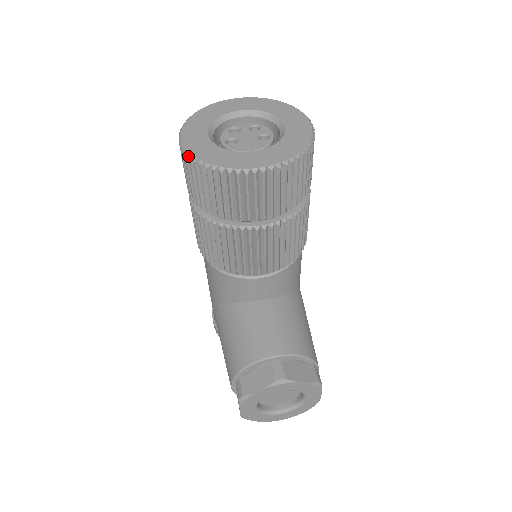
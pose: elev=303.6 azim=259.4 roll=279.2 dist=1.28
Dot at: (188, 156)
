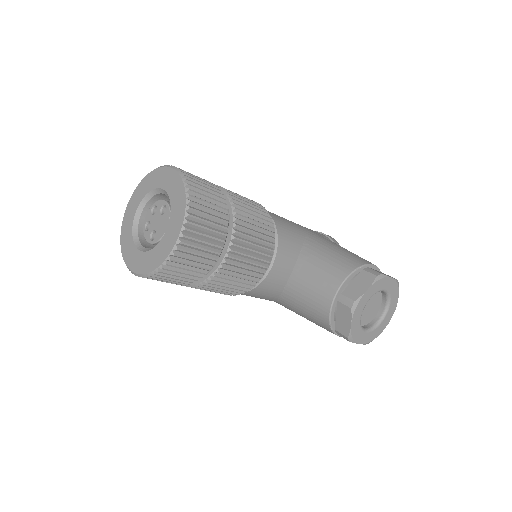
Dot at: (144, 276)
